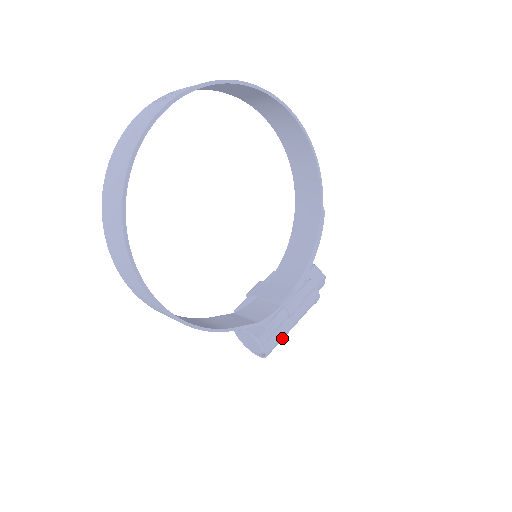
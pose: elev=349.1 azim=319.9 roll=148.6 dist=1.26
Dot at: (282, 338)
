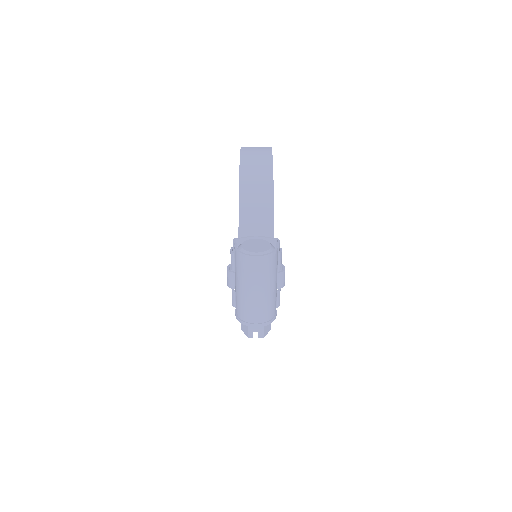
Dot at: (274, 272)
